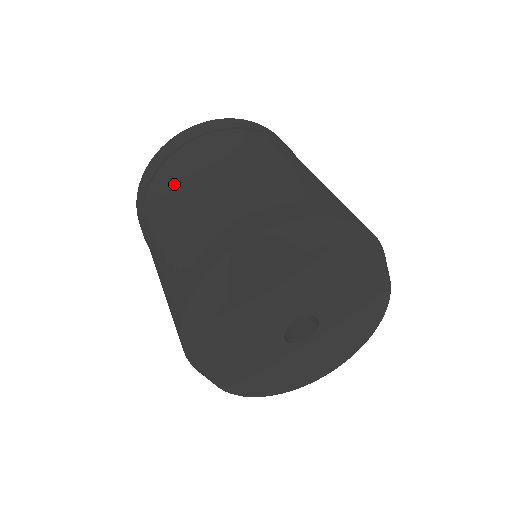
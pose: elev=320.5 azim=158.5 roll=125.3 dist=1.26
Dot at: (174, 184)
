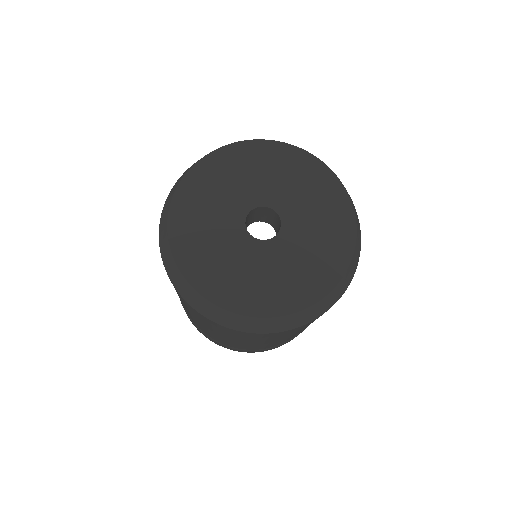
Dot at: occluded
